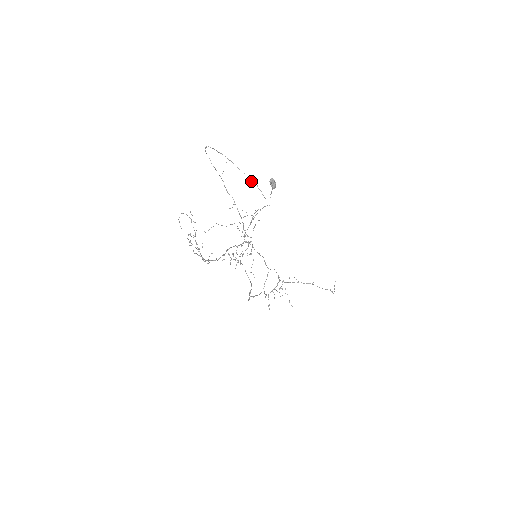
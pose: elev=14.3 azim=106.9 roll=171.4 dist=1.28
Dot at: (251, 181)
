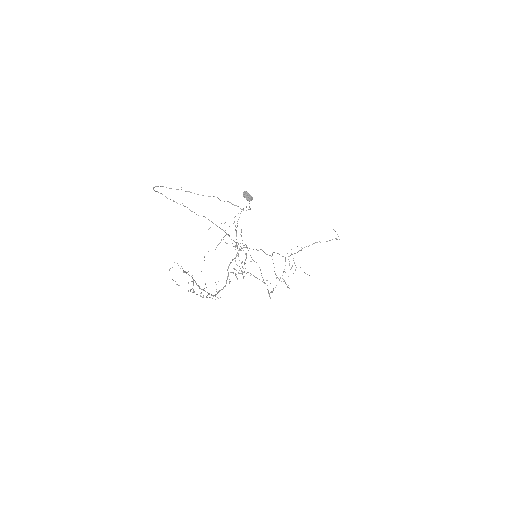
Dot at: occluded
